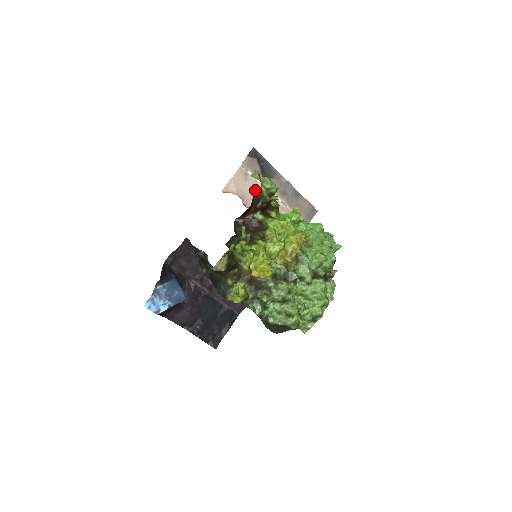
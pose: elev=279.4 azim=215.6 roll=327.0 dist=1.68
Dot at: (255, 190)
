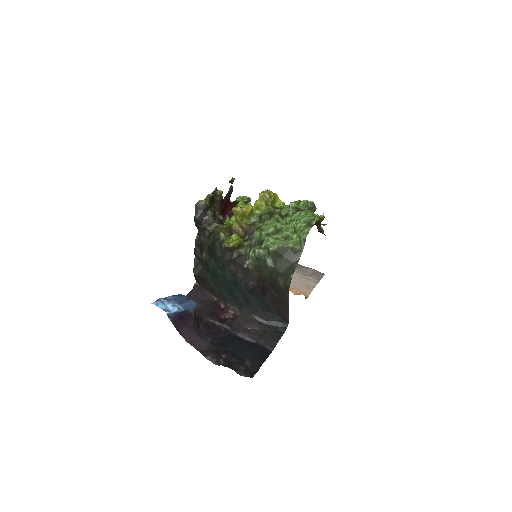
Dot at: occluded
